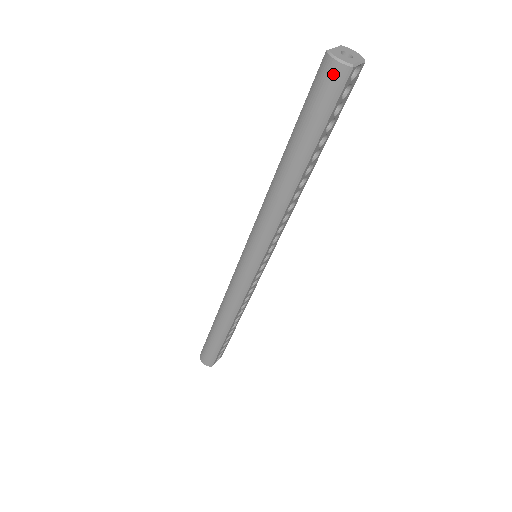
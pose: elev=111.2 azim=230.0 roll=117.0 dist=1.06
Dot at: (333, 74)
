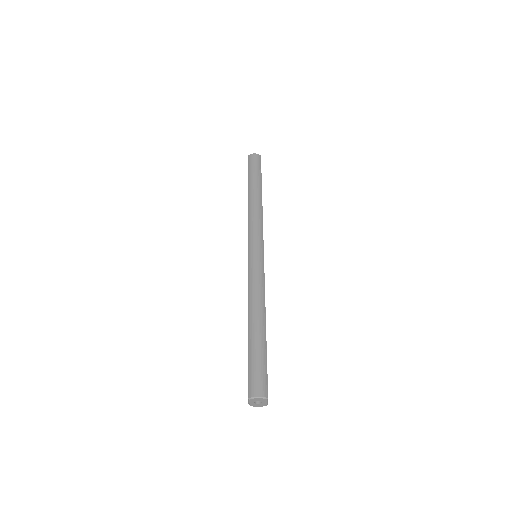
Dot at: occluded
